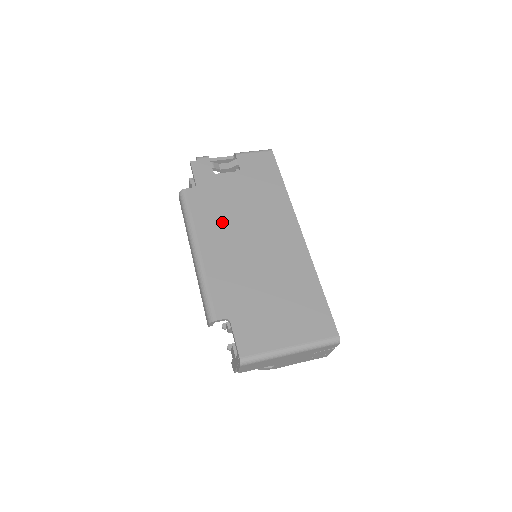
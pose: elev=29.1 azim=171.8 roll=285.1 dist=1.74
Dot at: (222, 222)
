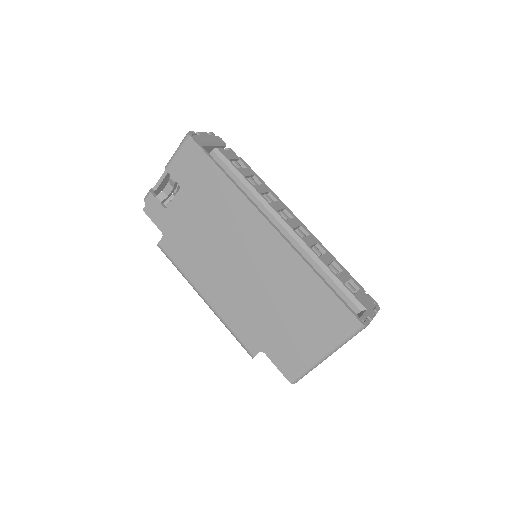
Dot at: (203, 259)
